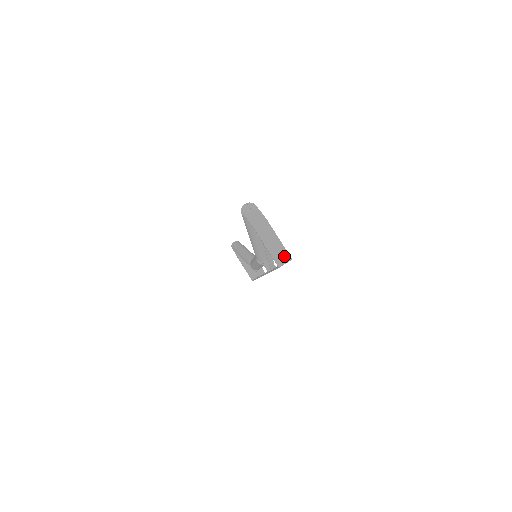
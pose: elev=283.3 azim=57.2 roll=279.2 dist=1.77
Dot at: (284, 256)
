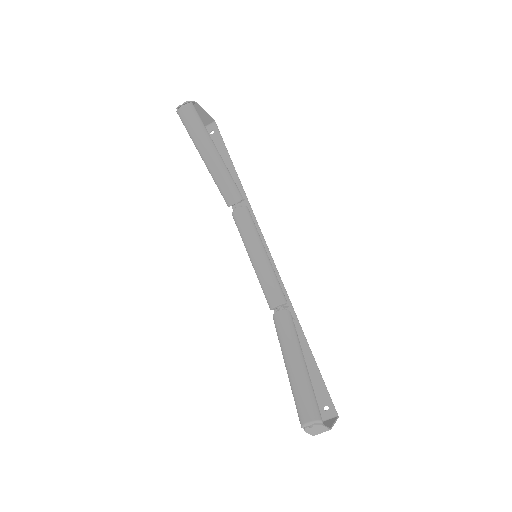
Dot at: occluded
